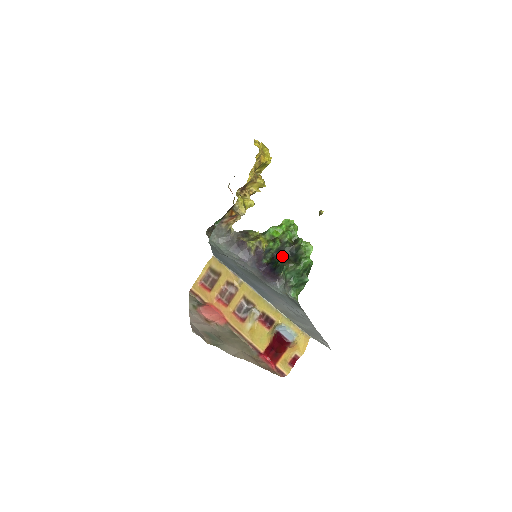
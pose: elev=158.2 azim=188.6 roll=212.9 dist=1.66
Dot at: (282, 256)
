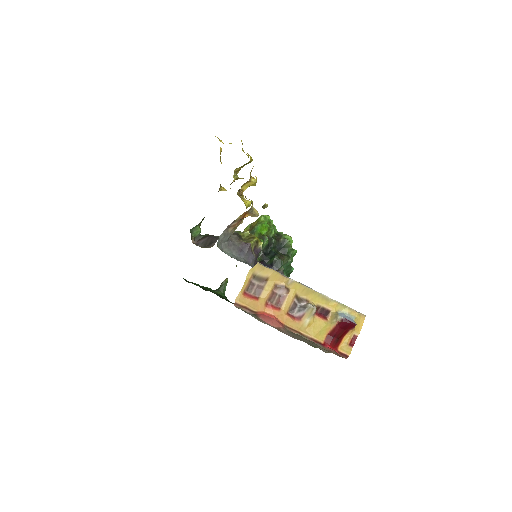
Dot at: (274, 252)
